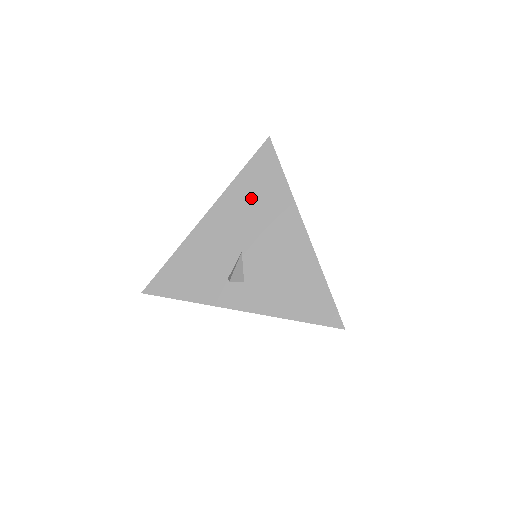
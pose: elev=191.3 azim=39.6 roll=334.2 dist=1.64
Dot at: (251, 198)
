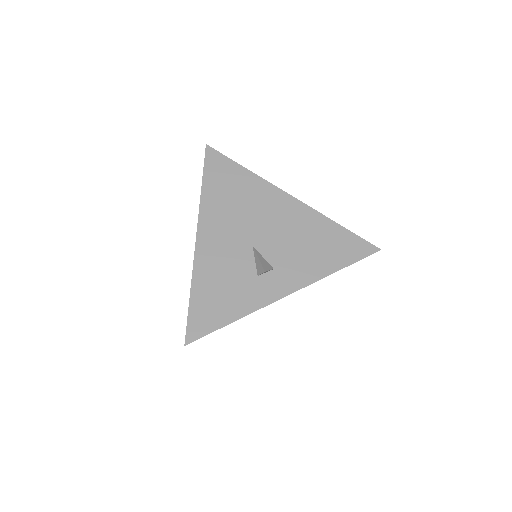
Dot at: (227, 199)
